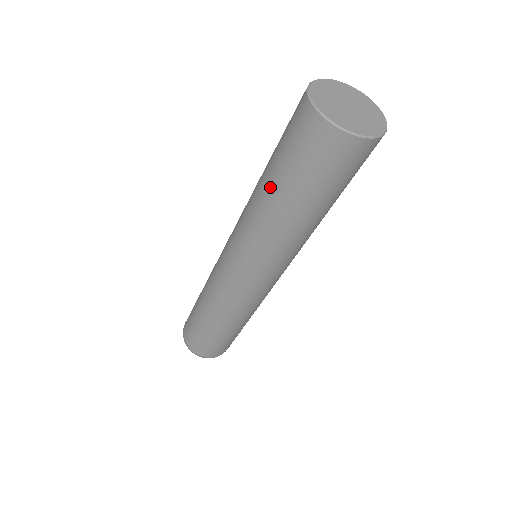
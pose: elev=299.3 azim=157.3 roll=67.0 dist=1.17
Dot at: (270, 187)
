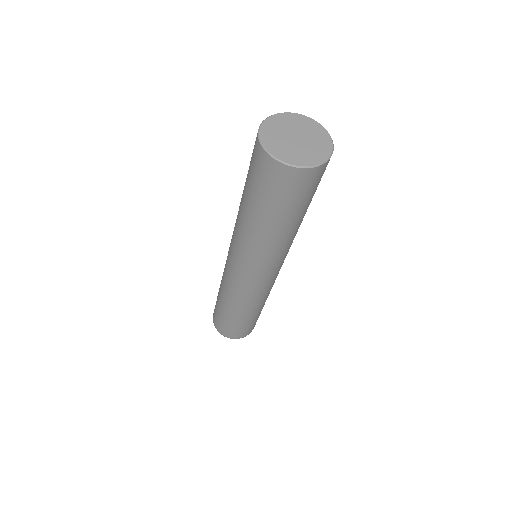
Dot at: (276, 225)
